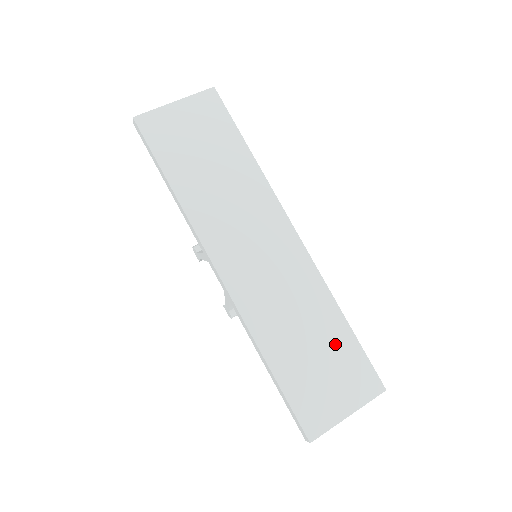
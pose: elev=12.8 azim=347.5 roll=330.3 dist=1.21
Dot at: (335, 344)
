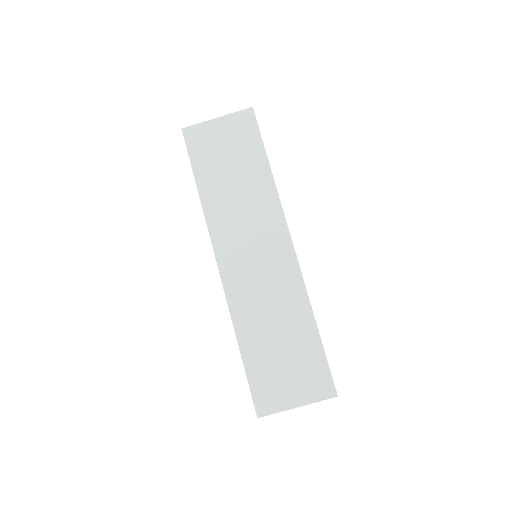
Dot at: (301, 345)
